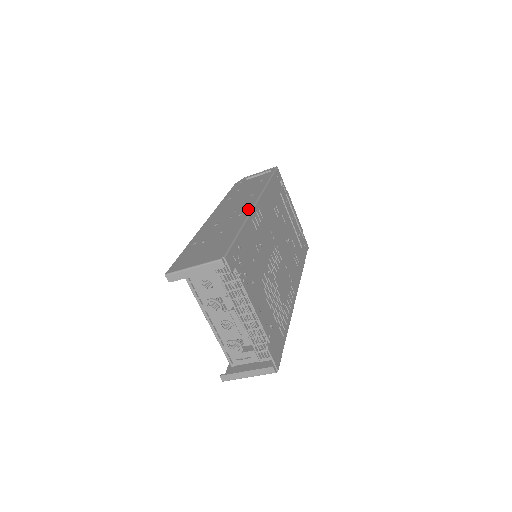
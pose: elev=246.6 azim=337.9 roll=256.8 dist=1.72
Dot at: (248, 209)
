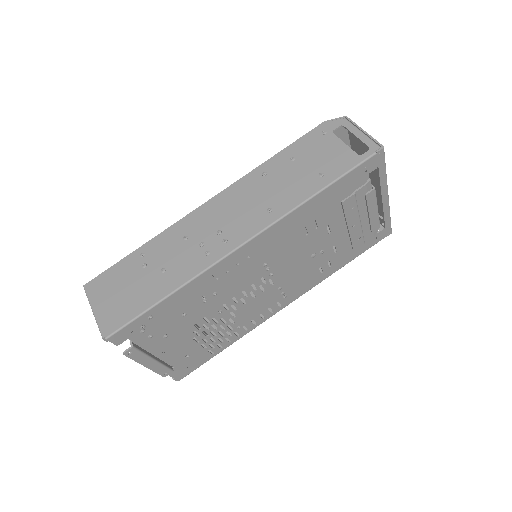
Dot at: (221, 252)
